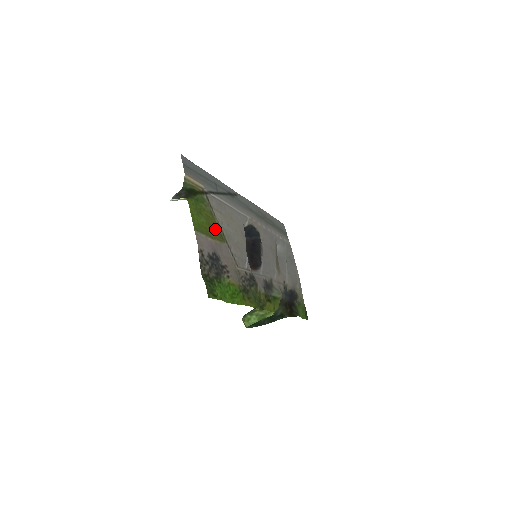
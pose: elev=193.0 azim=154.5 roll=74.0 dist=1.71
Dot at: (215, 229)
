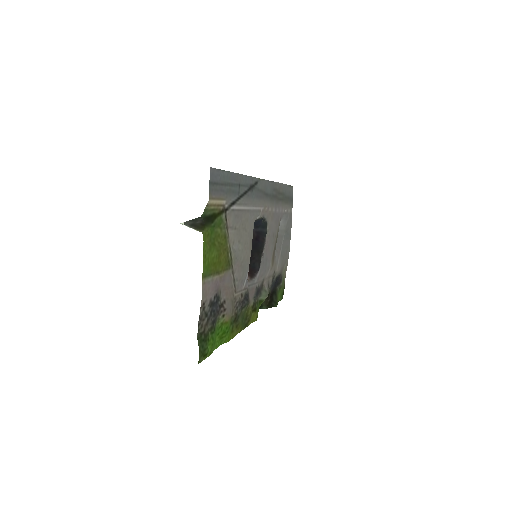
Dot at: (224, 257)
